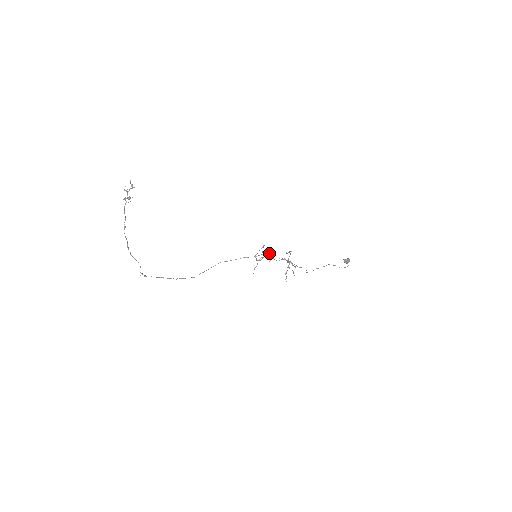
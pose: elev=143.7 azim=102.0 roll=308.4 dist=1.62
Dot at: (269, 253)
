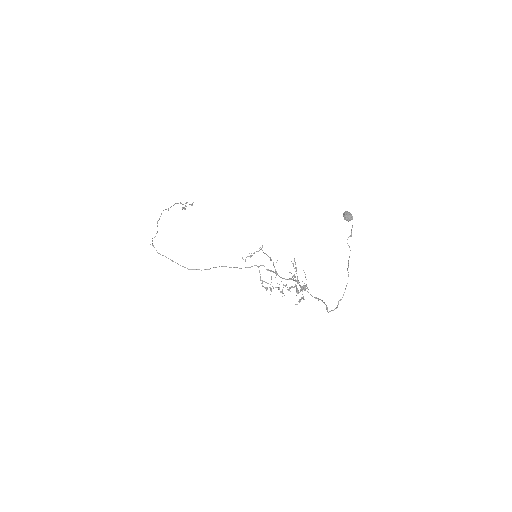
Dot at: (277, 274)
